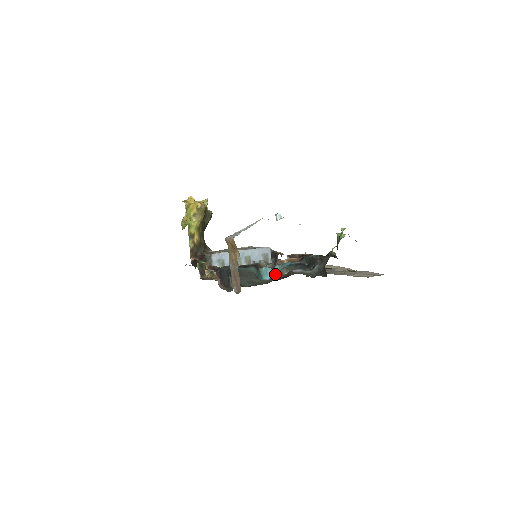
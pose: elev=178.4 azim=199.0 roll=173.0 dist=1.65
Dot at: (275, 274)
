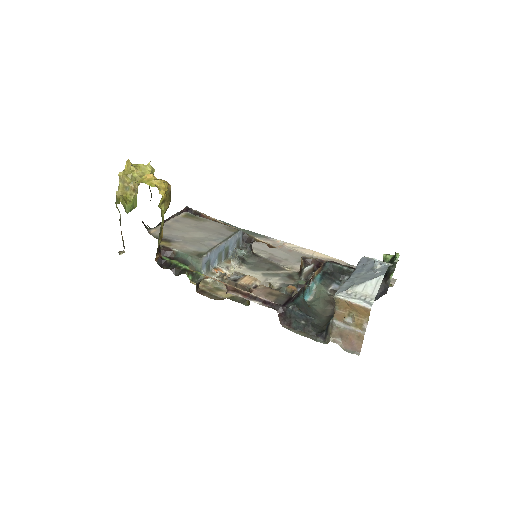
Dot at: (311, 291)
